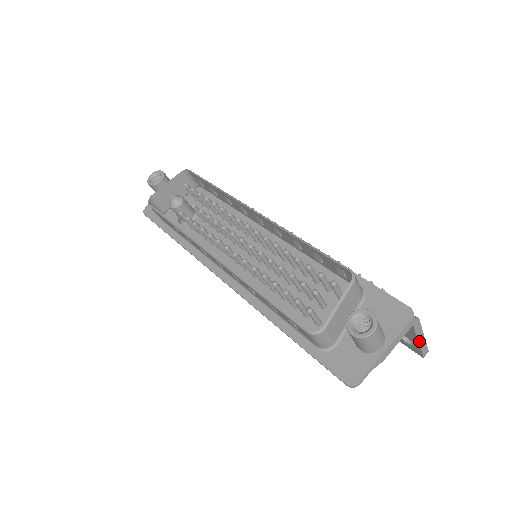
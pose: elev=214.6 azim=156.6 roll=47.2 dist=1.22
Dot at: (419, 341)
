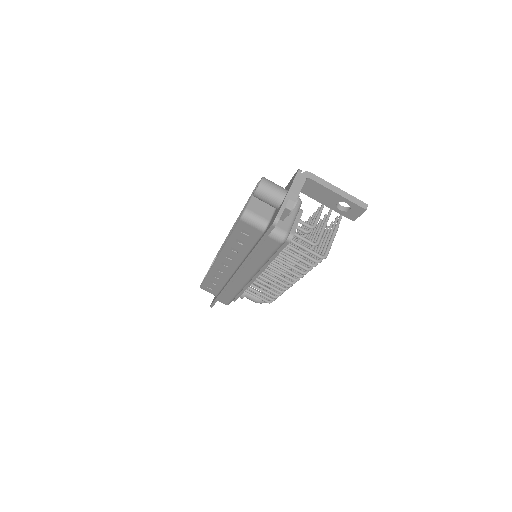
Dot at: (336, 192)
